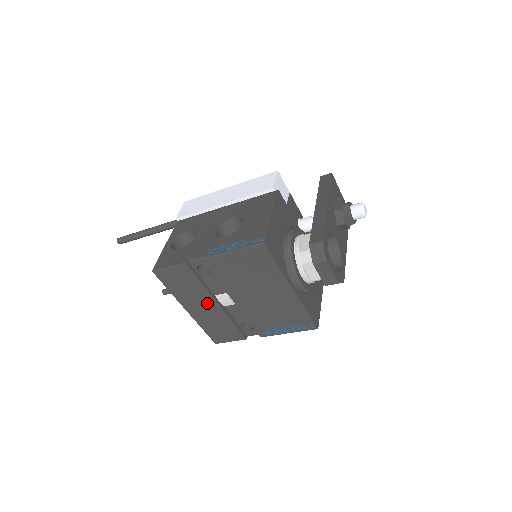
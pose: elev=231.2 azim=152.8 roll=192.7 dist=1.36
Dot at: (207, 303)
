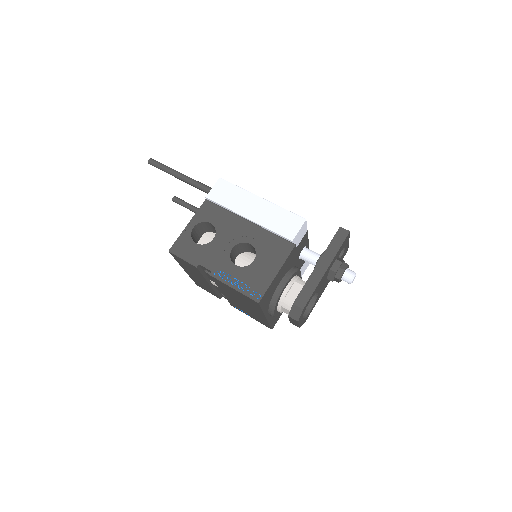
Dot at: (202, 279)
